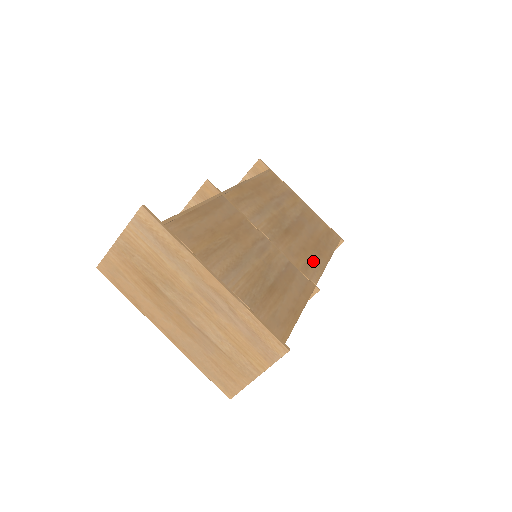
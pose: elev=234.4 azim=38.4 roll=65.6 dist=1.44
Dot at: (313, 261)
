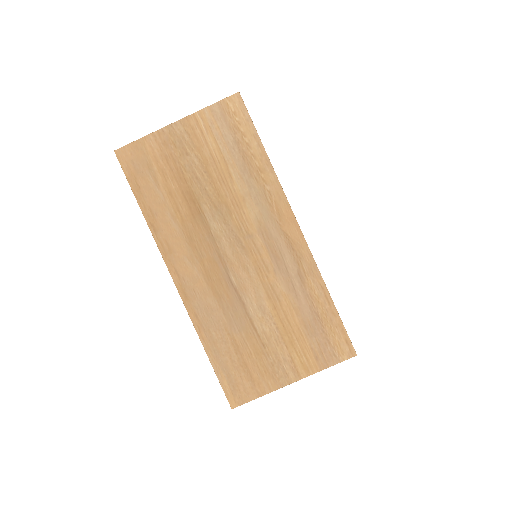
Dot at: occluded
